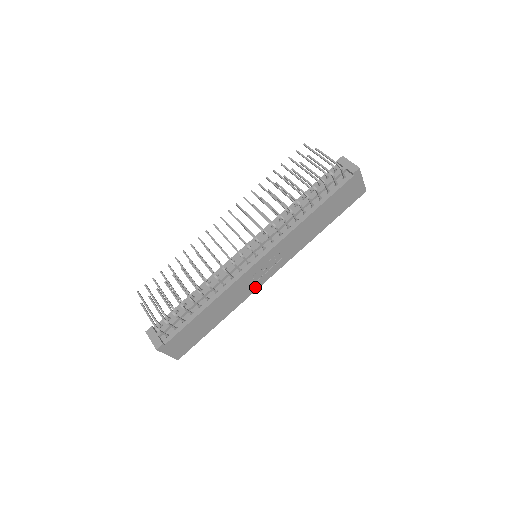
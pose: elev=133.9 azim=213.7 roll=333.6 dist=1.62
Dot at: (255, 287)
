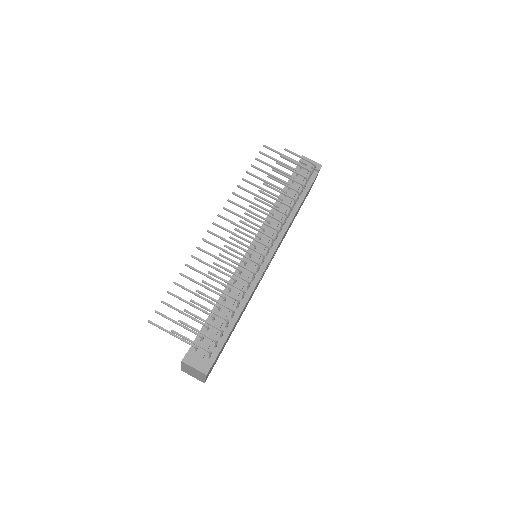
Dot at: occluded
